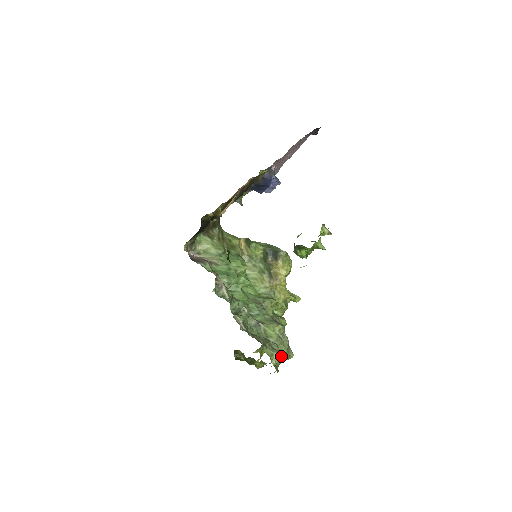
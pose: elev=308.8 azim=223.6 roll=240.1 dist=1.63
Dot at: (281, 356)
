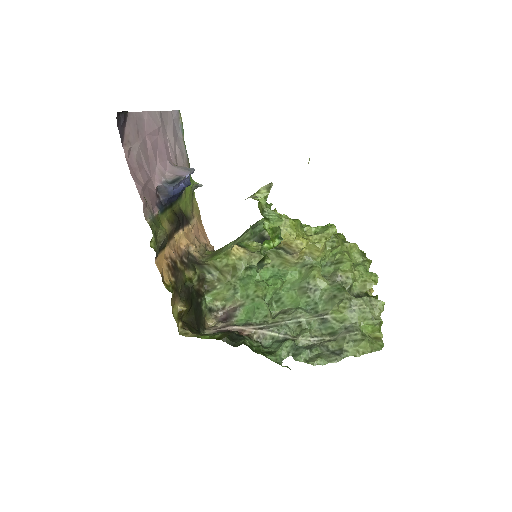
Dot at: (366, 343)
